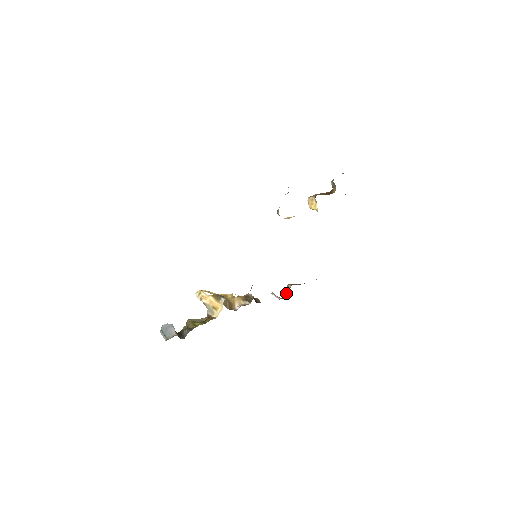
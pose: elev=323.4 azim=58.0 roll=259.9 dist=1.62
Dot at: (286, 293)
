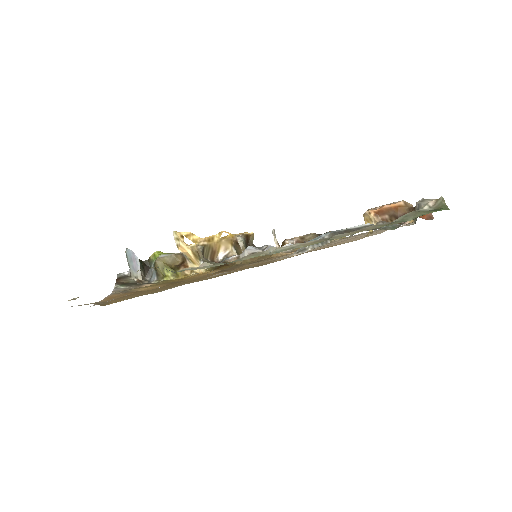
Dot at: occluded
